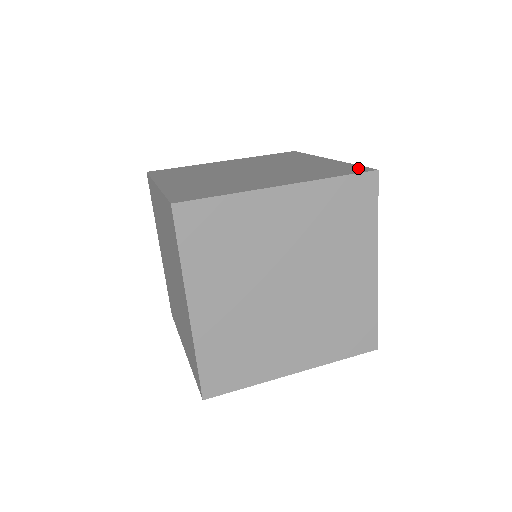
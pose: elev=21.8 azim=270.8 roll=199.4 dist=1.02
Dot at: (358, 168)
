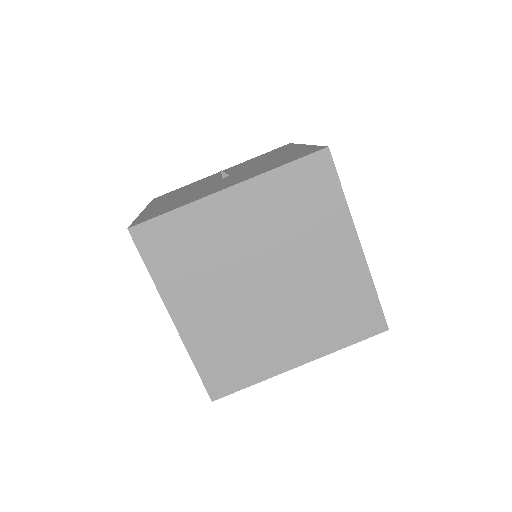
Dot at: (375, 317)
